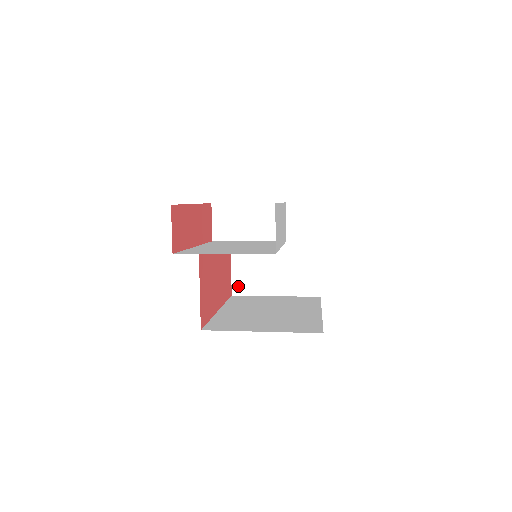
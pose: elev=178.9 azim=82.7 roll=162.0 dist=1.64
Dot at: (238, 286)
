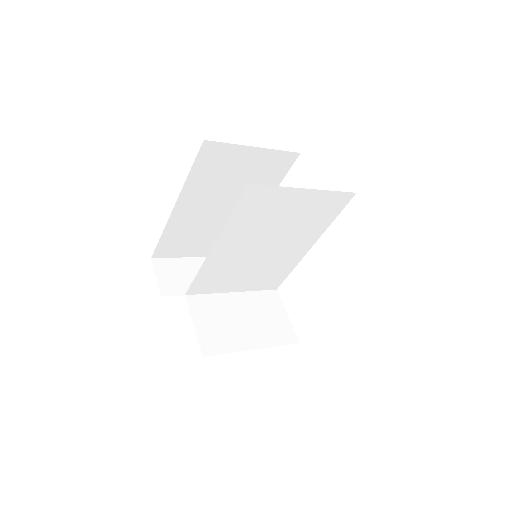
Dot at: (208, 344)
